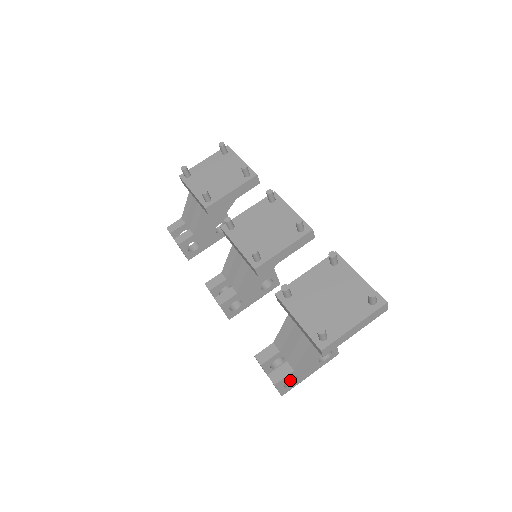
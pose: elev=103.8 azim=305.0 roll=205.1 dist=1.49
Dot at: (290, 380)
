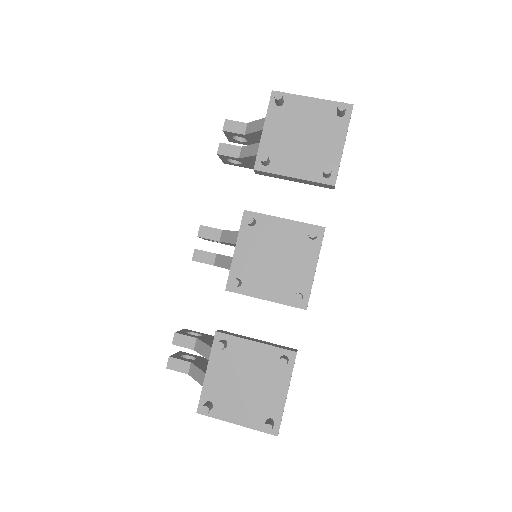
Dot at: occluded
